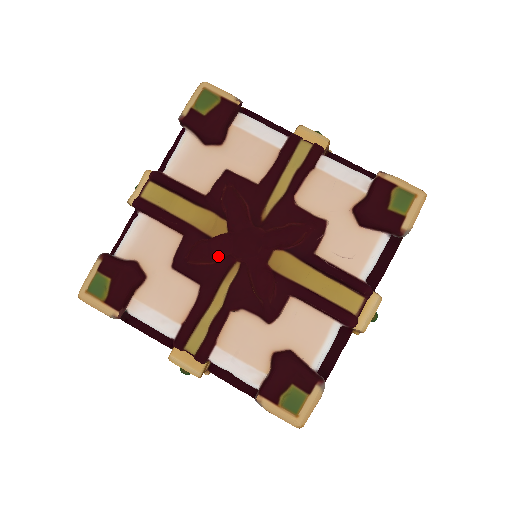
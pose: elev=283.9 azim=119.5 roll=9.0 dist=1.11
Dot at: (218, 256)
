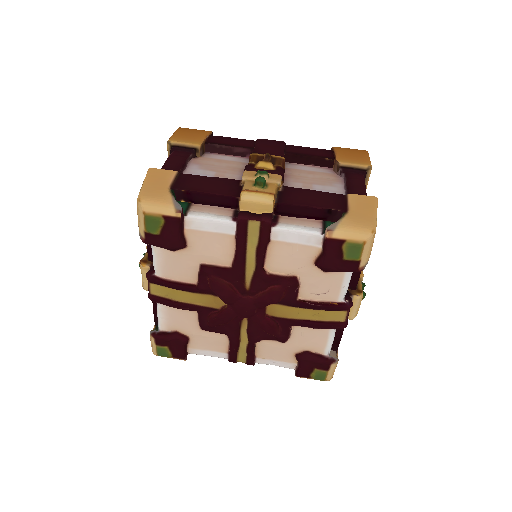
Dot at: (229, 321)
